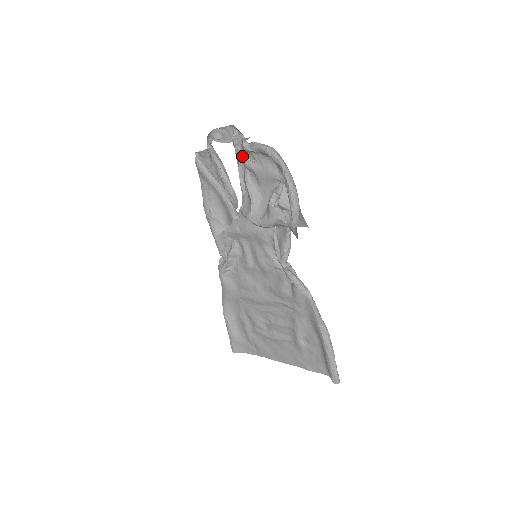
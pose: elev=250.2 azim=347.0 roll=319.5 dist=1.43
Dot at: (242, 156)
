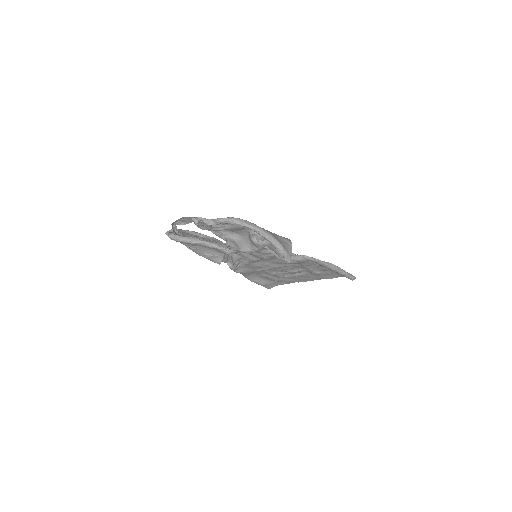
Dot at: (208, 225)
